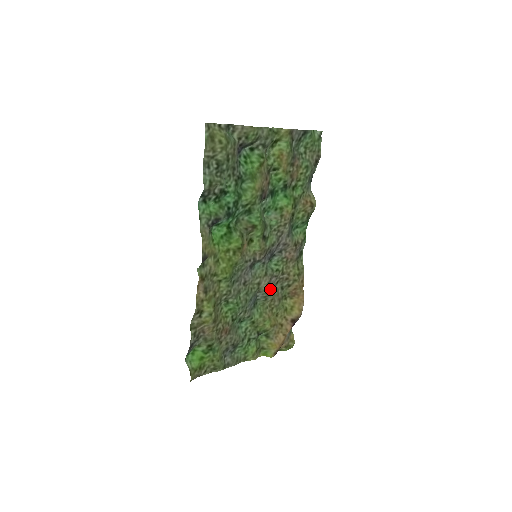
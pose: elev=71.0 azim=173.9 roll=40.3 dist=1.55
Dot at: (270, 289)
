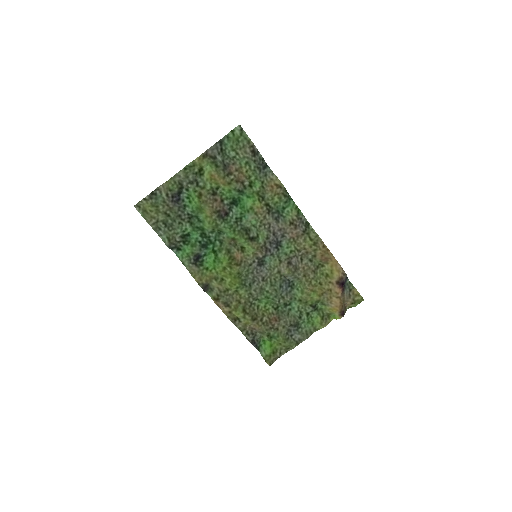
Dot at: (295, 269)
